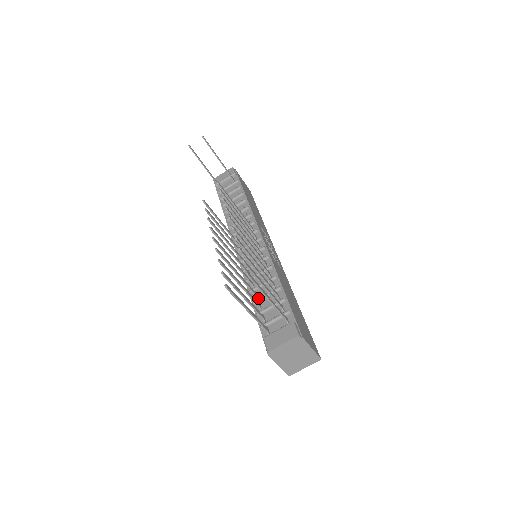
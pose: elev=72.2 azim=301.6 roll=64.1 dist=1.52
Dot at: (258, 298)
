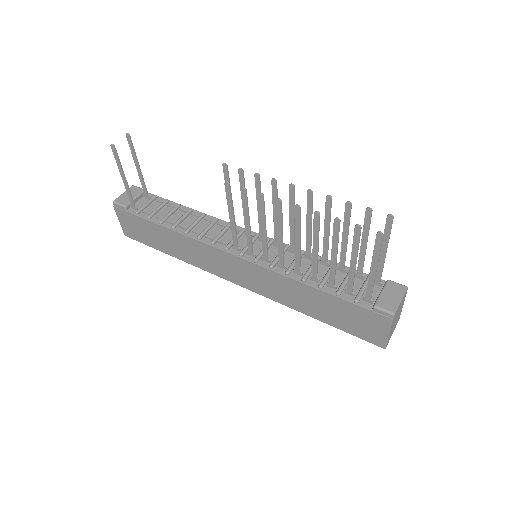
Dot at: (323, 279)
